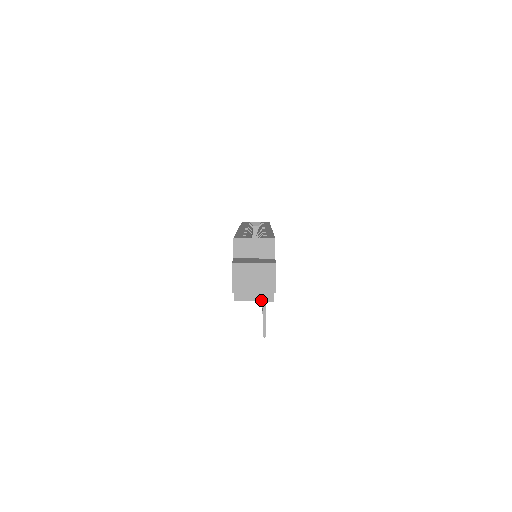
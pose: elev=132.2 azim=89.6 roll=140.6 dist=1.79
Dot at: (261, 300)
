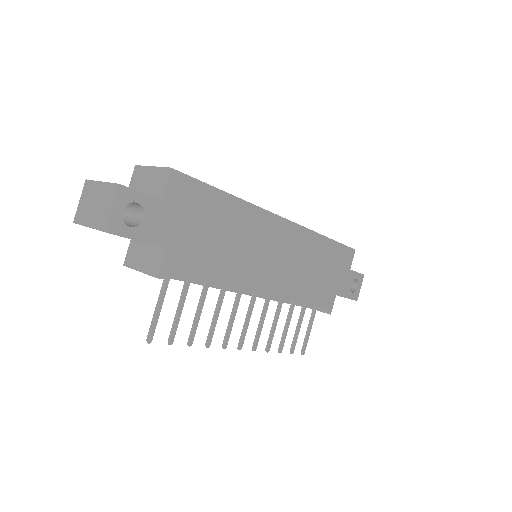
Dot at: (146, 271)
